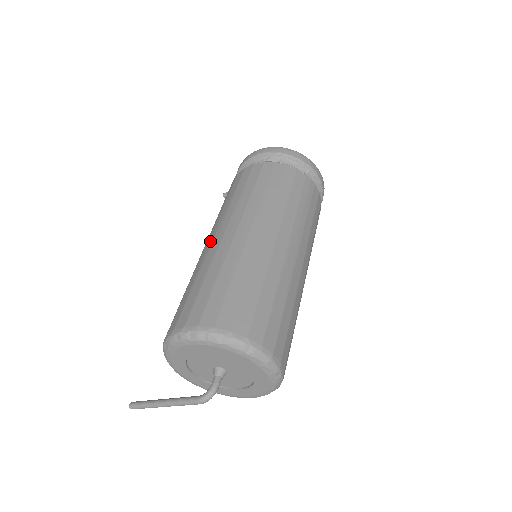
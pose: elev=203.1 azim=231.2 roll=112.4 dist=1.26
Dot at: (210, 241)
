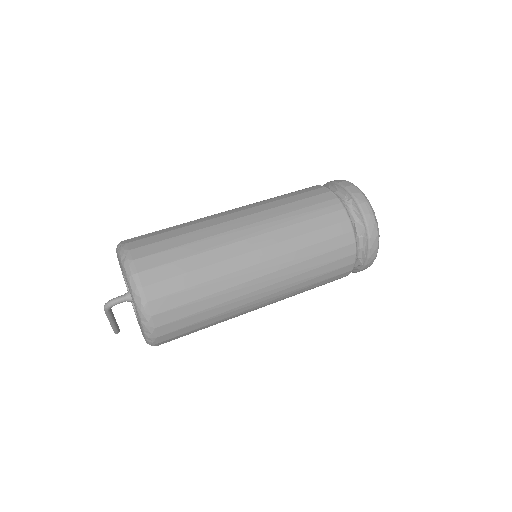
Dot at: occluded
